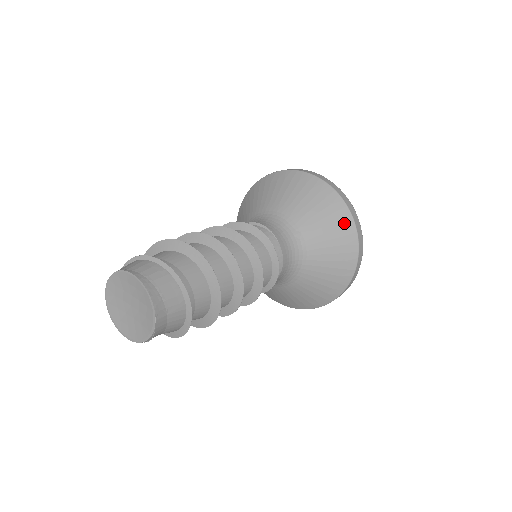
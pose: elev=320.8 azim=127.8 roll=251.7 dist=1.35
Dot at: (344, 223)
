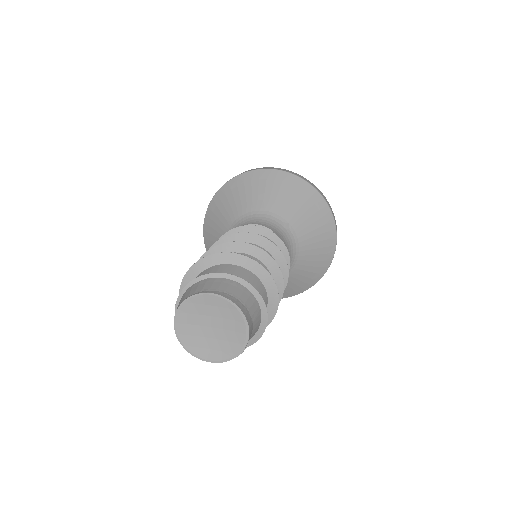
Dot at: (319, 205)
